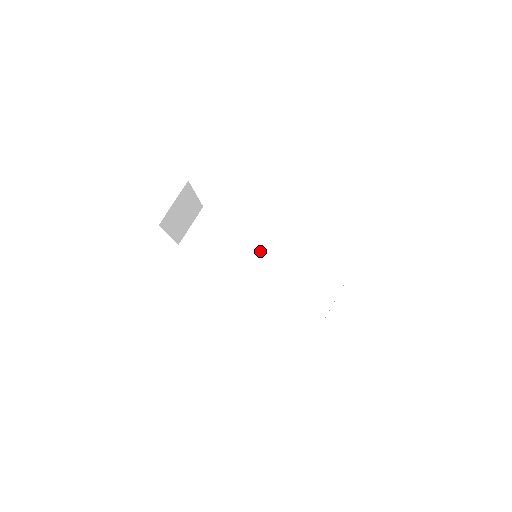
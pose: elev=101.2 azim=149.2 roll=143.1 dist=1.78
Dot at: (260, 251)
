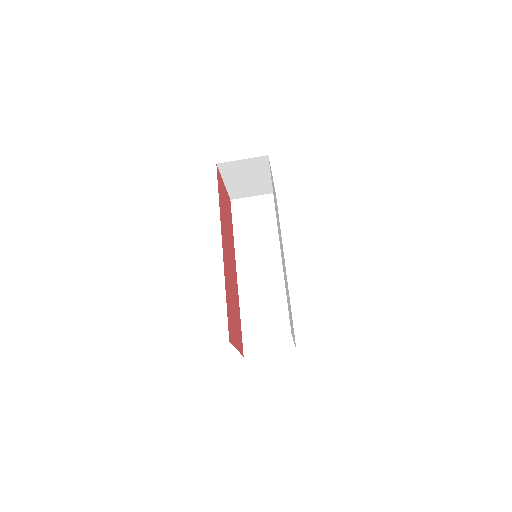
Dot at: (272, 262)
